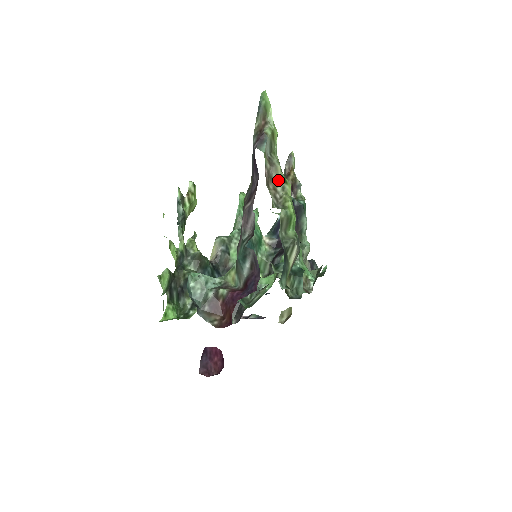
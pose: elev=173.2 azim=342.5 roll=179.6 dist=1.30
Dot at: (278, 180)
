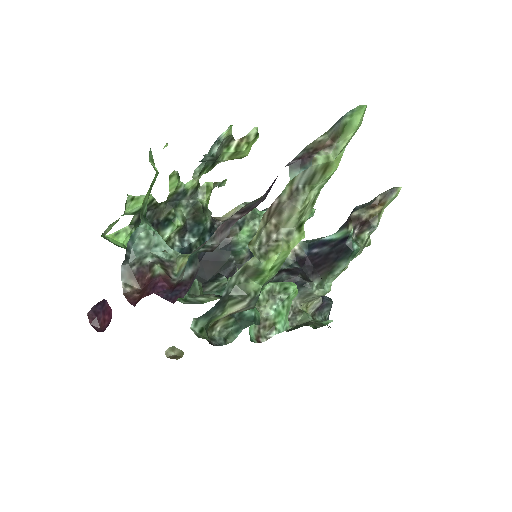
Dot at: (289, 220)
